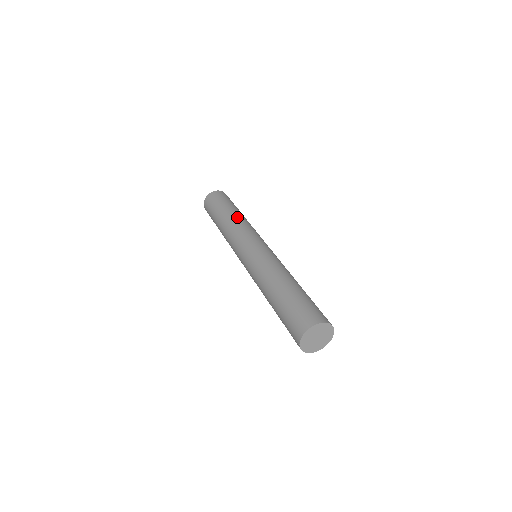
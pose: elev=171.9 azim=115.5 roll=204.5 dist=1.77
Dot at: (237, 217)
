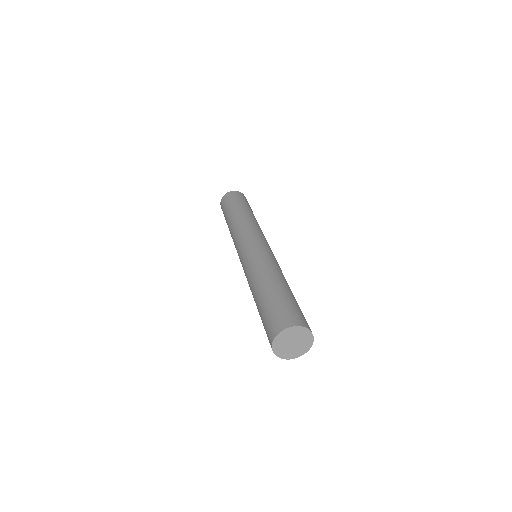
Dot at: (253, 217)
